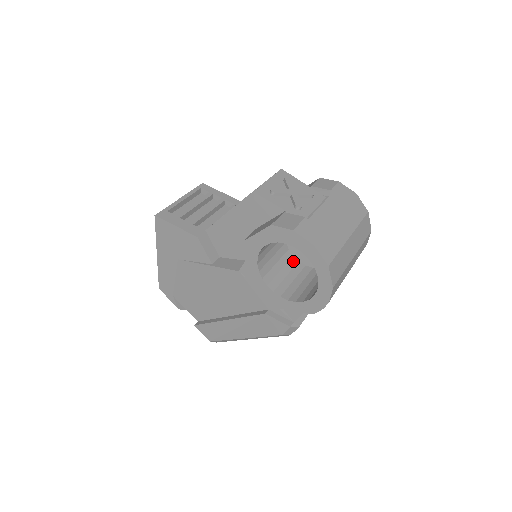
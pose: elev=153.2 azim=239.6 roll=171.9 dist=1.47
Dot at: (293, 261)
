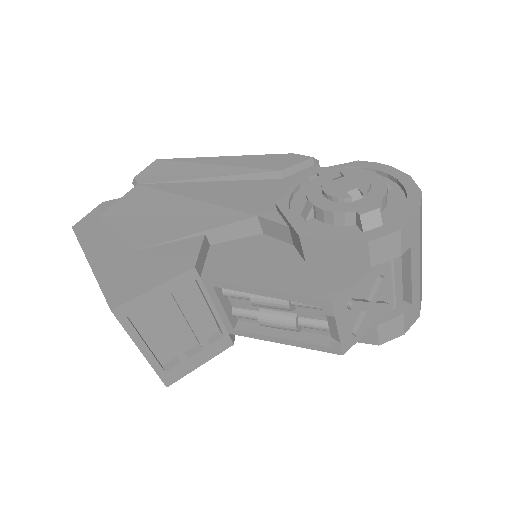
Dot at: occluded
